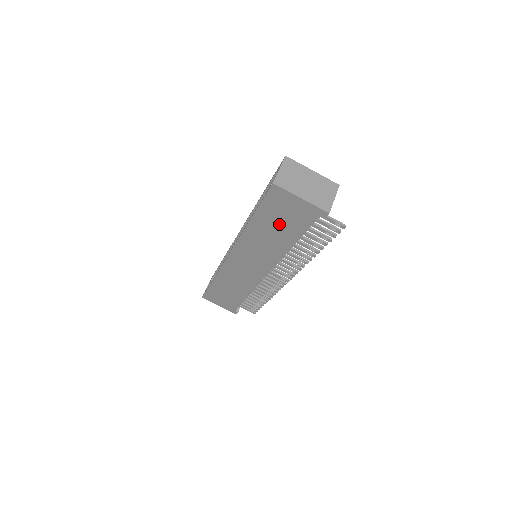
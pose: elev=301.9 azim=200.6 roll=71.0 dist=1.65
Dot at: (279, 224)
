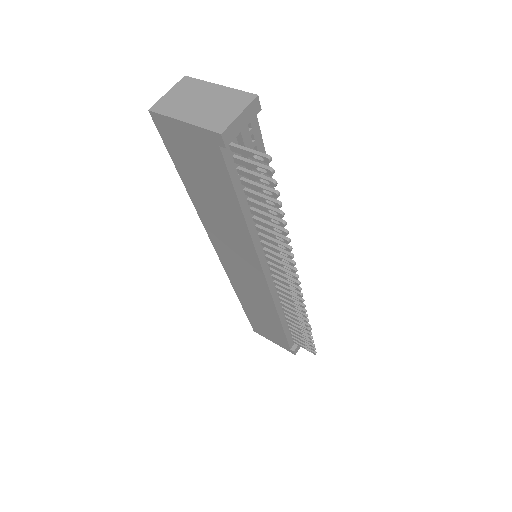
Dot at: (206, 183)
